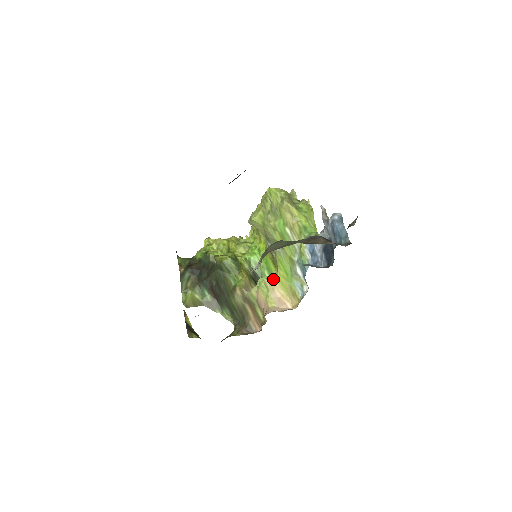
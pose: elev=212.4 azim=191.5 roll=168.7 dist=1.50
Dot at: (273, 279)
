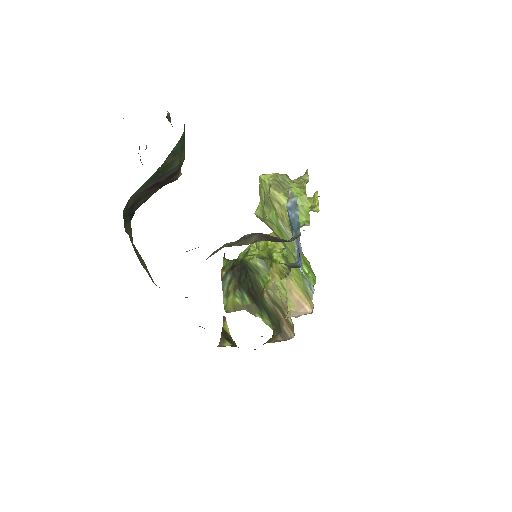
Dot at: (288, 279)
